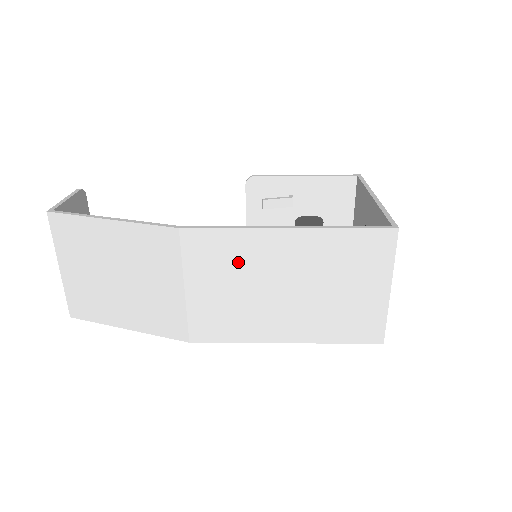
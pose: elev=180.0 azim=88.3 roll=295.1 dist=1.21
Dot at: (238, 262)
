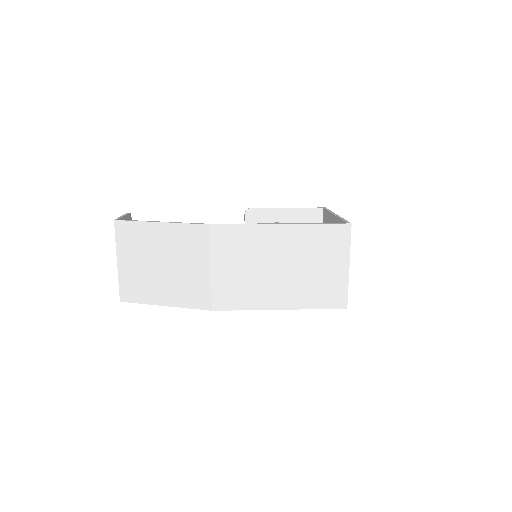
Dot at: (248, 248)
